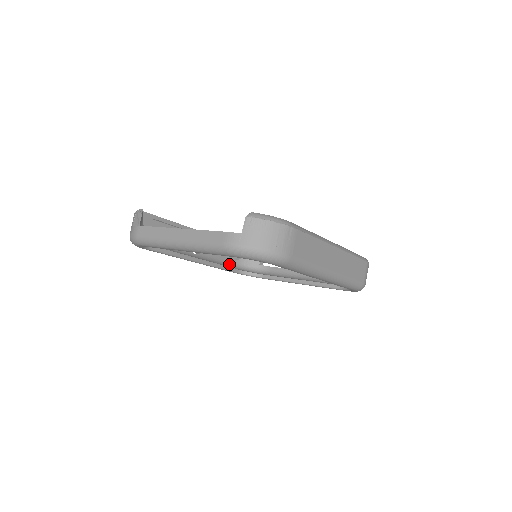
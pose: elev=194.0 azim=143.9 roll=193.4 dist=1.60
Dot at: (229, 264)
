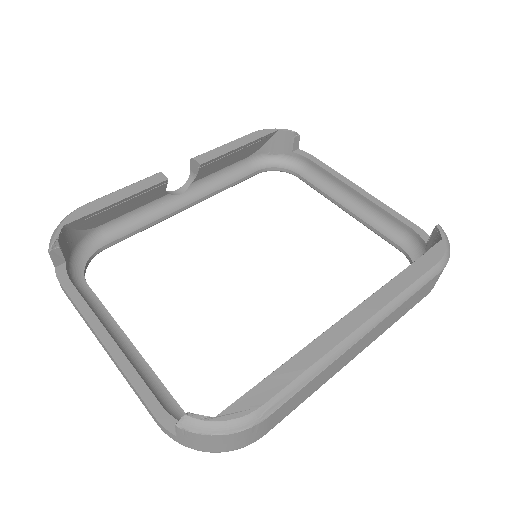
Dot at: (243, 165)
